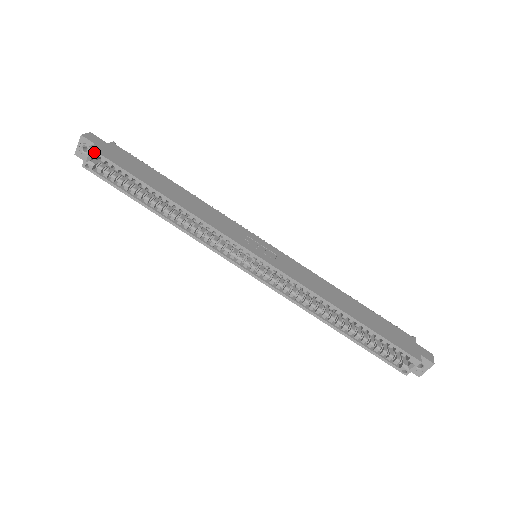
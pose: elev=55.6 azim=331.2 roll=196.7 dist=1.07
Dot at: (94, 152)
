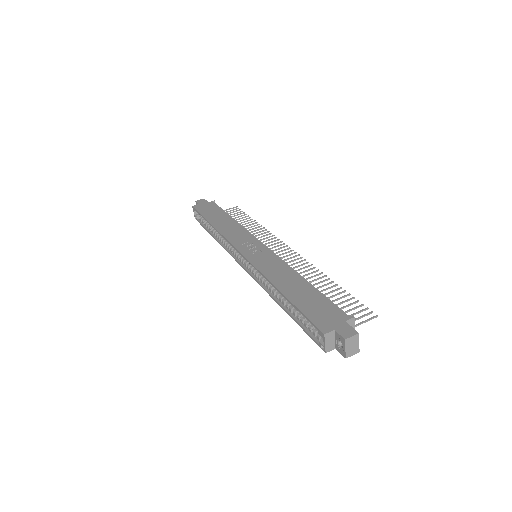
Dot at: (194, 208)
